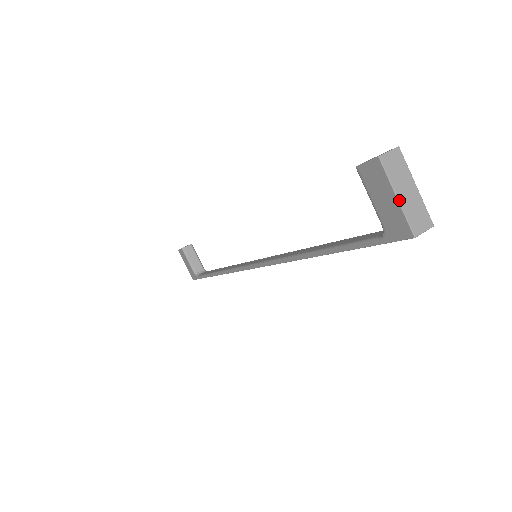
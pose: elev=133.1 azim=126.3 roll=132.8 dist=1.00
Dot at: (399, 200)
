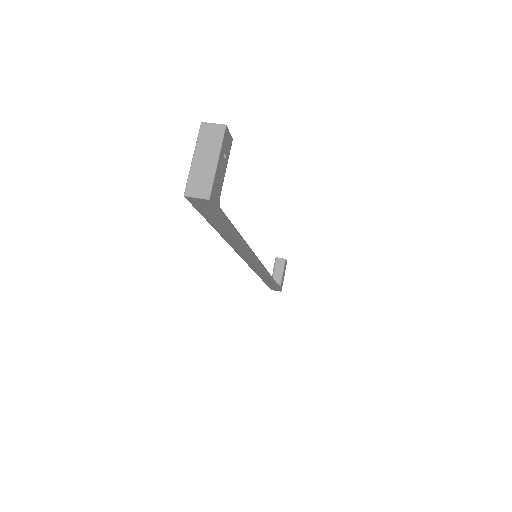
Dot at: (193, 161)
